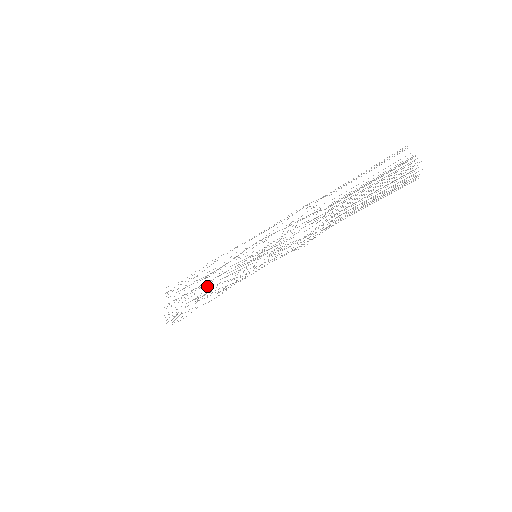
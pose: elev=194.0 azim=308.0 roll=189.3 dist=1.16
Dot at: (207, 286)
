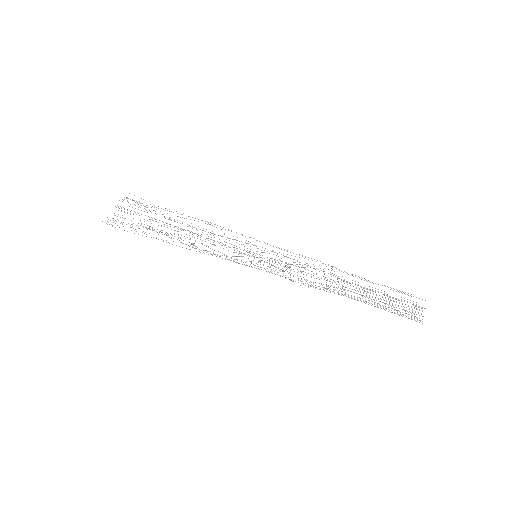
Dot at: occluded
